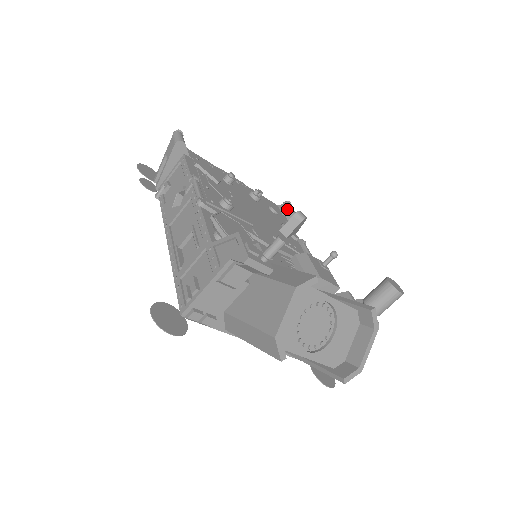
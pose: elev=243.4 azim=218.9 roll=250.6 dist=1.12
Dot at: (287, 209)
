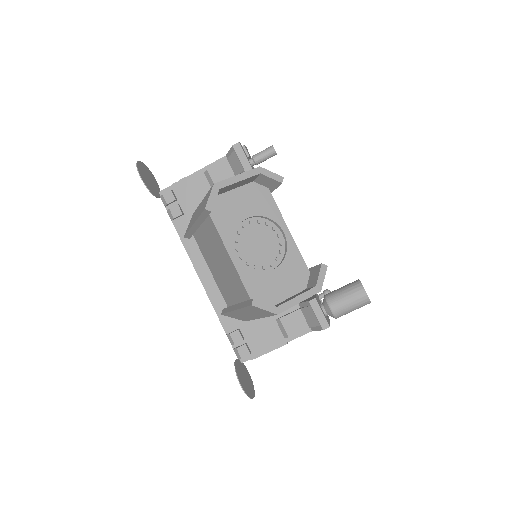
Dot at: occluded
